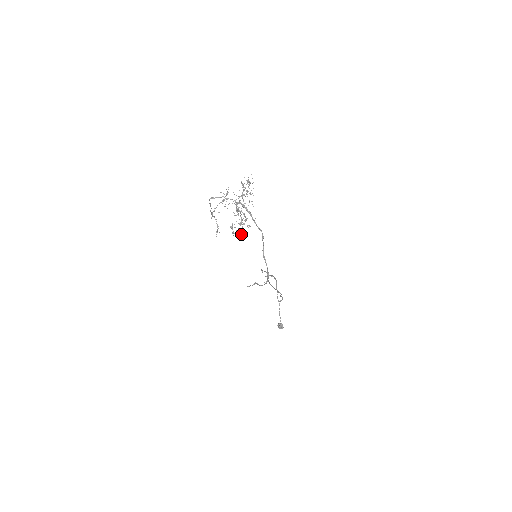
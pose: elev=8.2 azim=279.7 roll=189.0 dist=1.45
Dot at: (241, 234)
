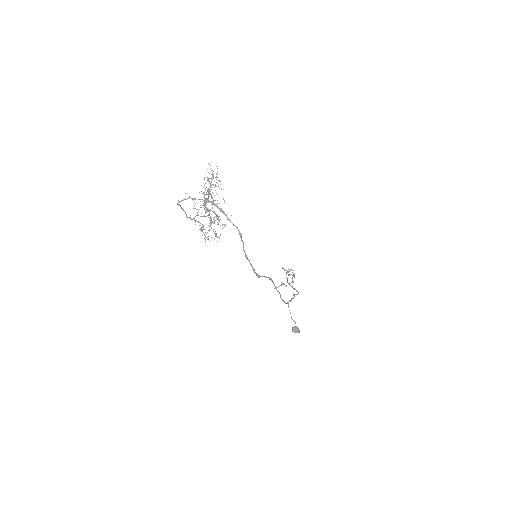
Dot at: (216, 236)
